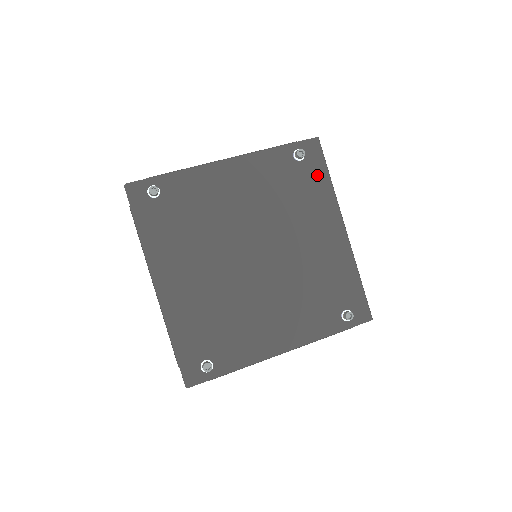
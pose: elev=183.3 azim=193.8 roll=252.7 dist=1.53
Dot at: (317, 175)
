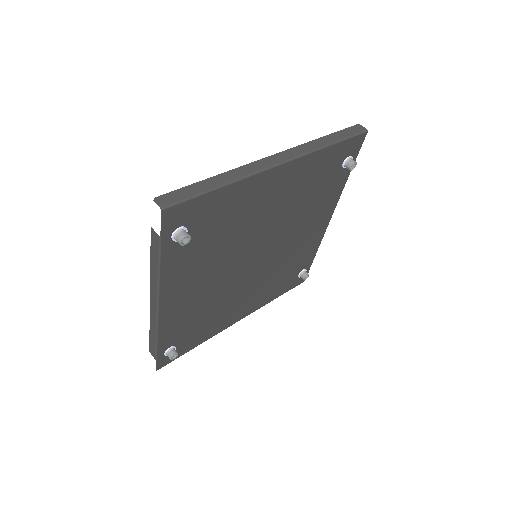
Dot at: (211, 206)
